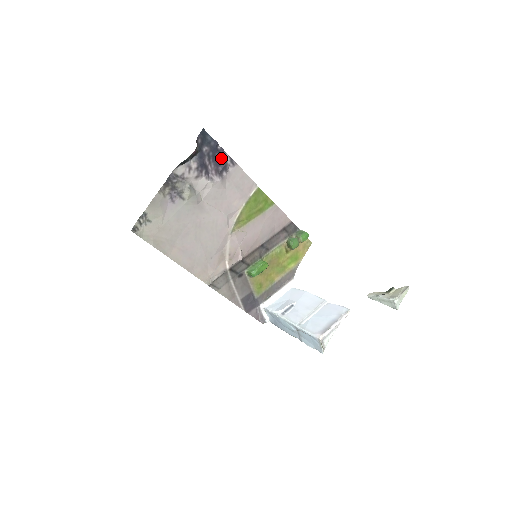
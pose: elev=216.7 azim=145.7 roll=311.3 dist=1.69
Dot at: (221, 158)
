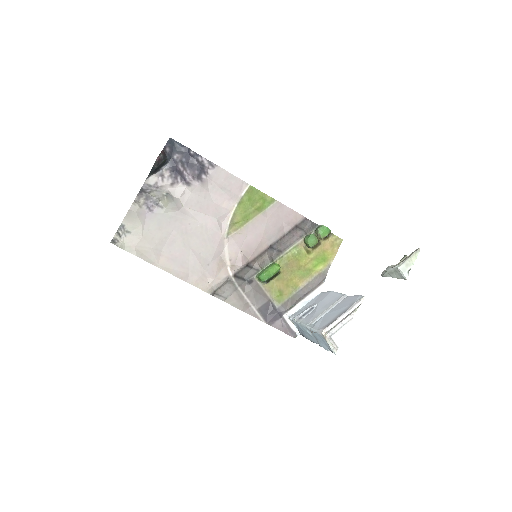
Dot at: (196, 162)
